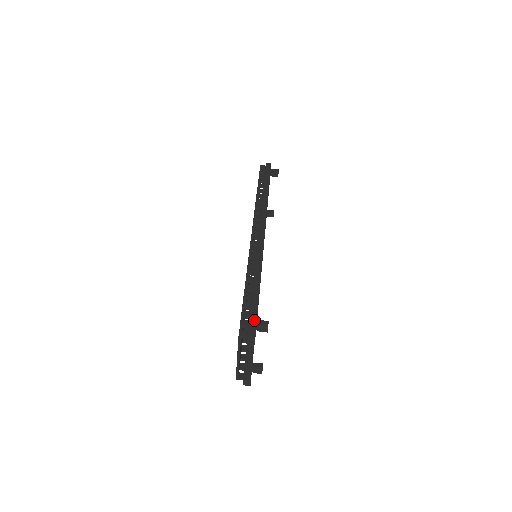
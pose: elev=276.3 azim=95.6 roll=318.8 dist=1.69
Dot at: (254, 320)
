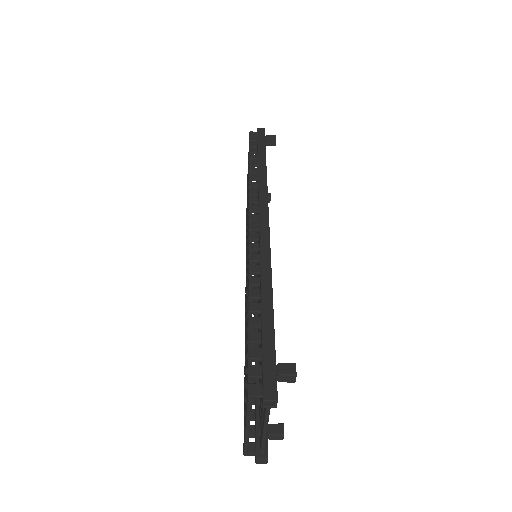
Dot at: (271, 364)
